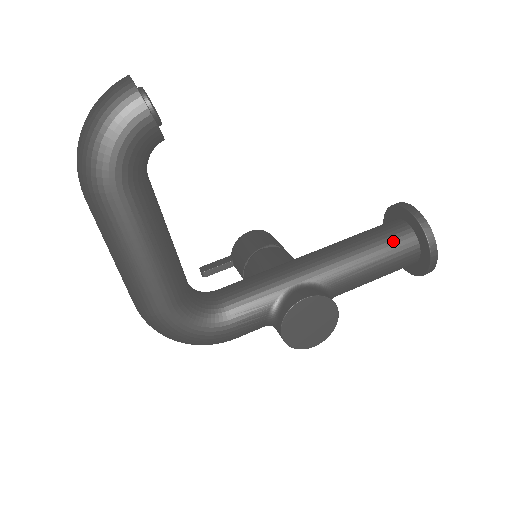
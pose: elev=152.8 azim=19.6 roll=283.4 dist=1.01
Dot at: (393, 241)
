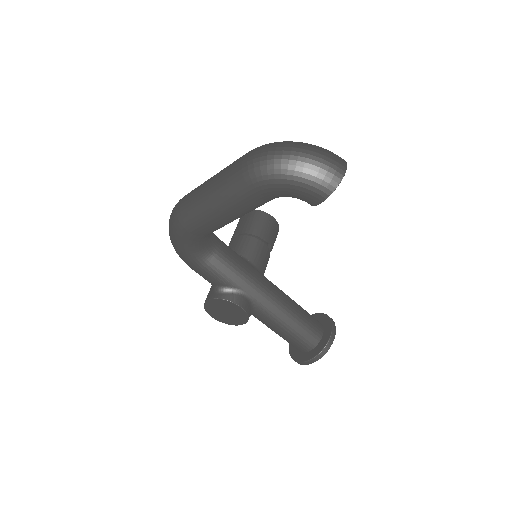
Dot at: (305, 336)
